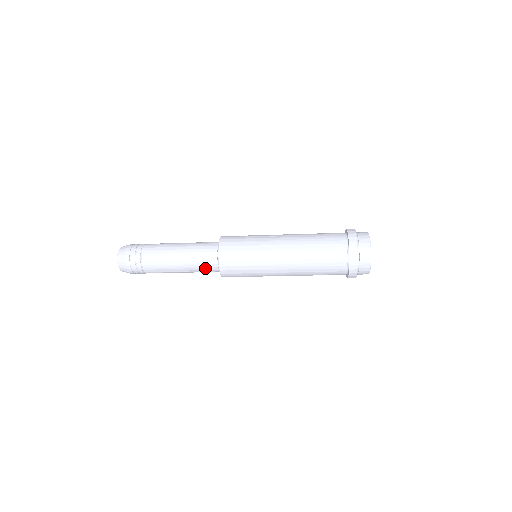
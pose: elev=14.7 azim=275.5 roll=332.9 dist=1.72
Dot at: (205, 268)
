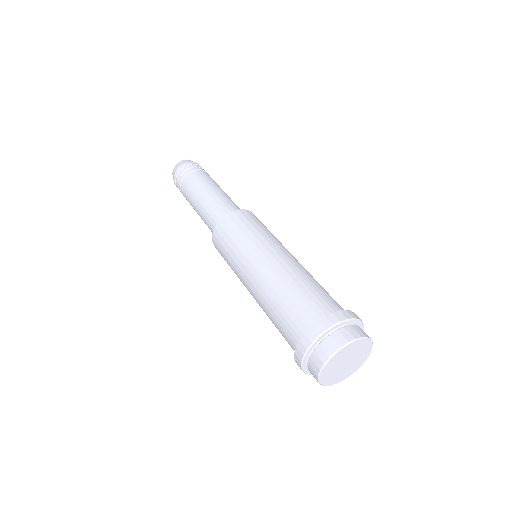
Dot at: (211, 230)
